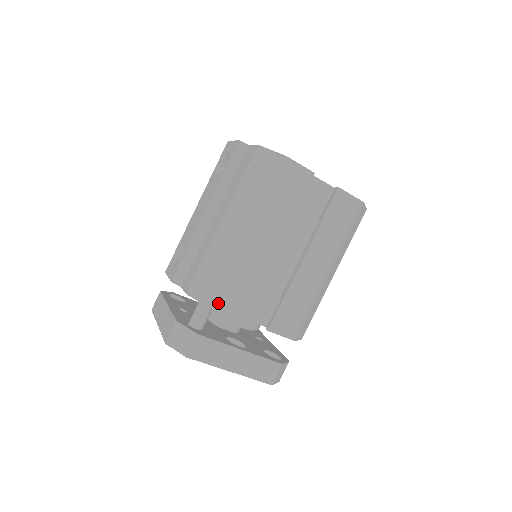
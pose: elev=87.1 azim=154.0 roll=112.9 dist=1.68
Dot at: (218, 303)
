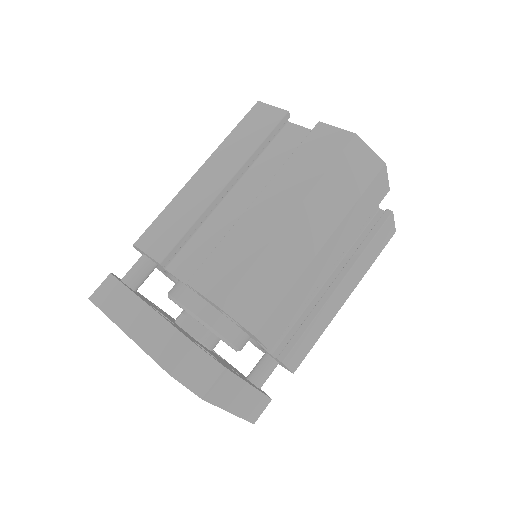
Dot at: (142, 239)
